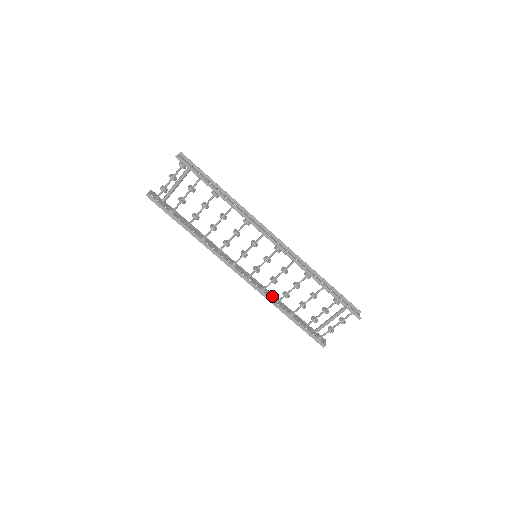
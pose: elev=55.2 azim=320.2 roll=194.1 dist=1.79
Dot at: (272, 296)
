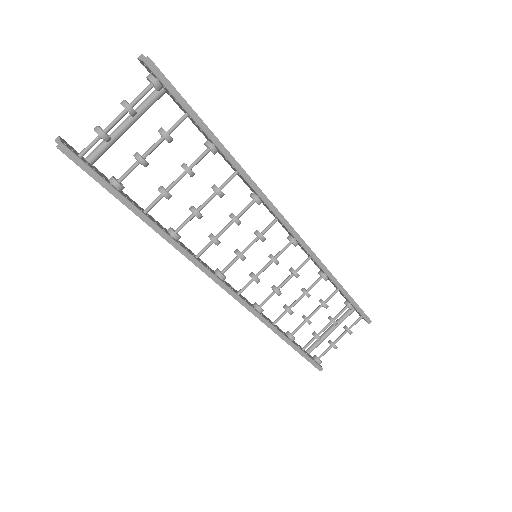
Dot at: (264, 315)
